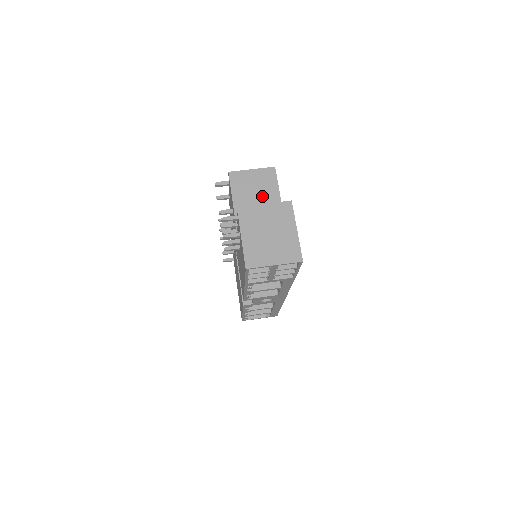
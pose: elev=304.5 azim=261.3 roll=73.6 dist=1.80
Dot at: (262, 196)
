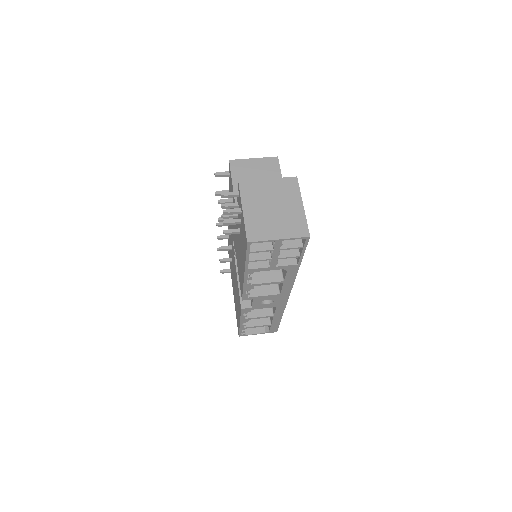
Dot at: occluded
